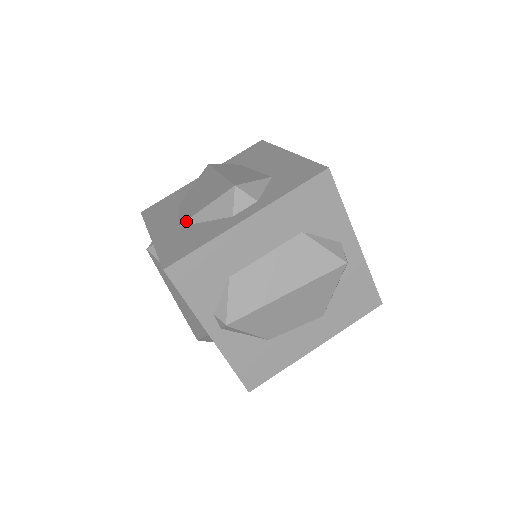
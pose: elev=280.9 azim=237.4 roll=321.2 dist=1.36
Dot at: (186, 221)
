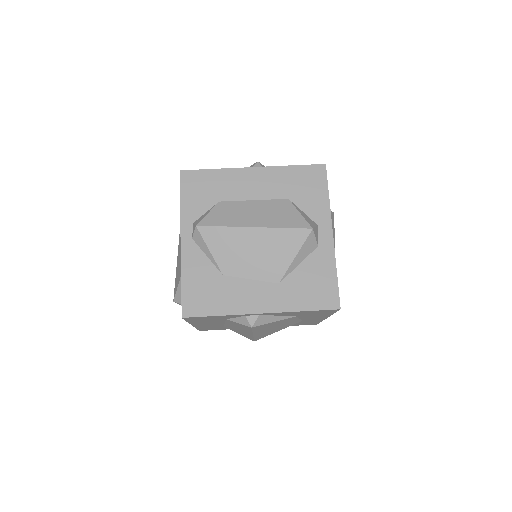
Dot at: occluded
